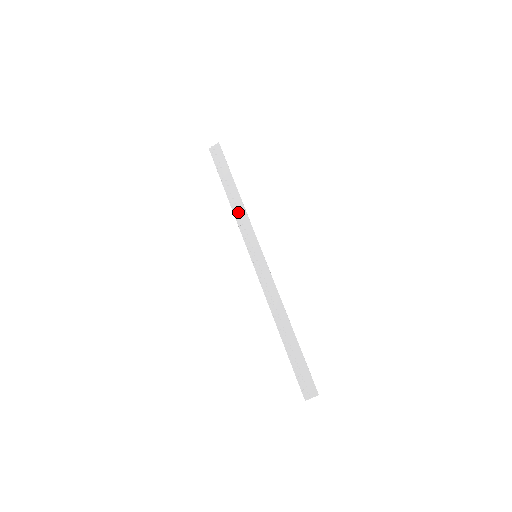
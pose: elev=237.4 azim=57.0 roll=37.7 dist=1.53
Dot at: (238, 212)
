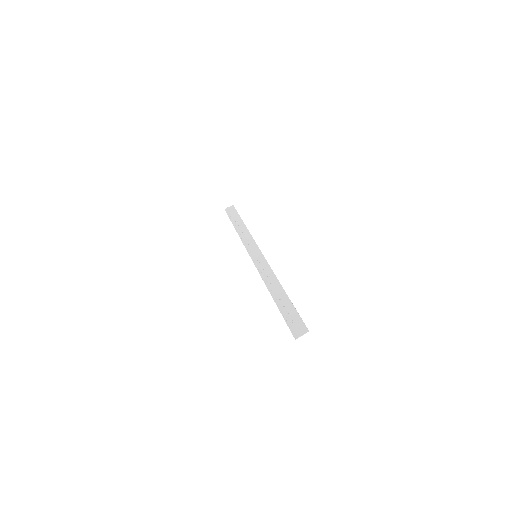
Dot at: (244, 235)
